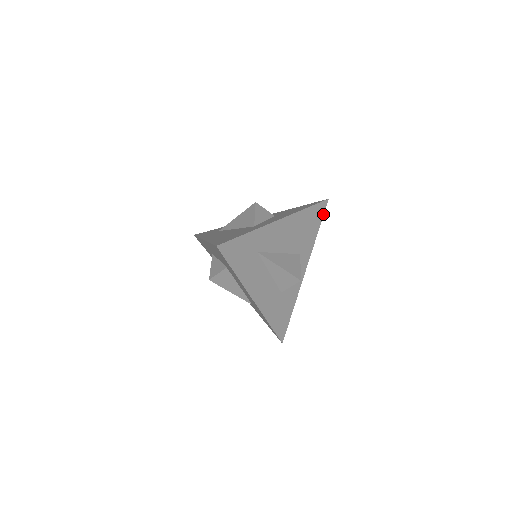
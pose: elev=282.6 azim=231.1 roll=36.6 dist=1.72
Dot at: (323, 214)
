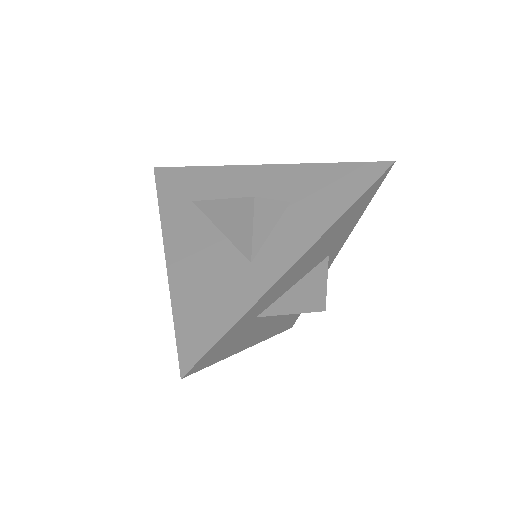
Dot at: (379, 186)
